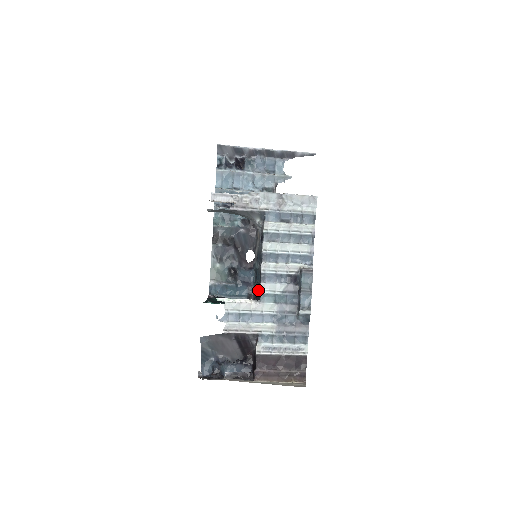
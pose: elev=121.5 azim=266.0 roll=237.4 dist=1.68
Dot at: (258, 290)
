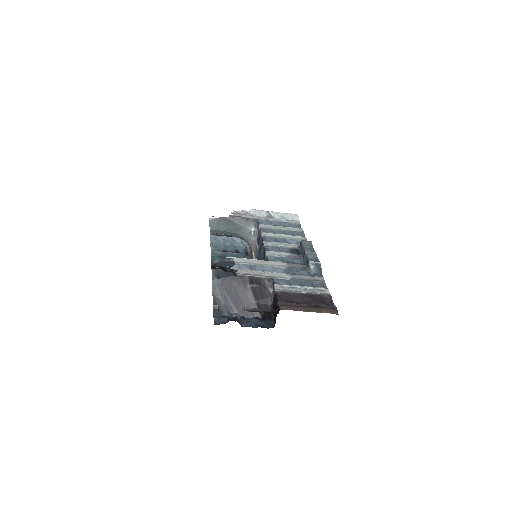
Dot at: occluded
